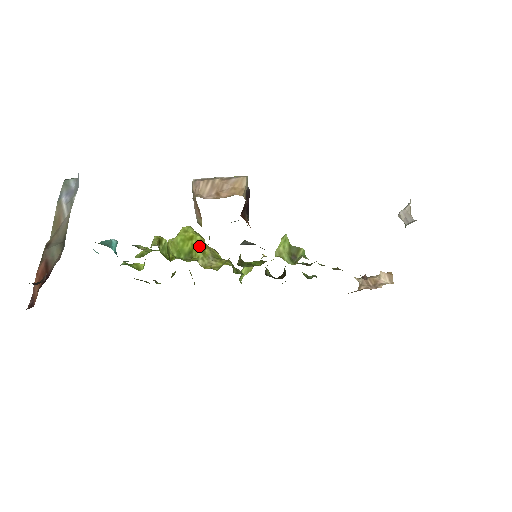
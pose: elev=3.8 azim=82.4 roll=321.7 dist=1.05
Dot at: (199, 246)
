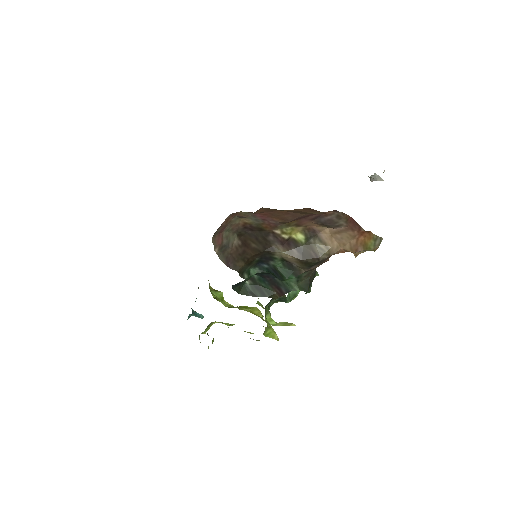
Dot at: (250, 308)
